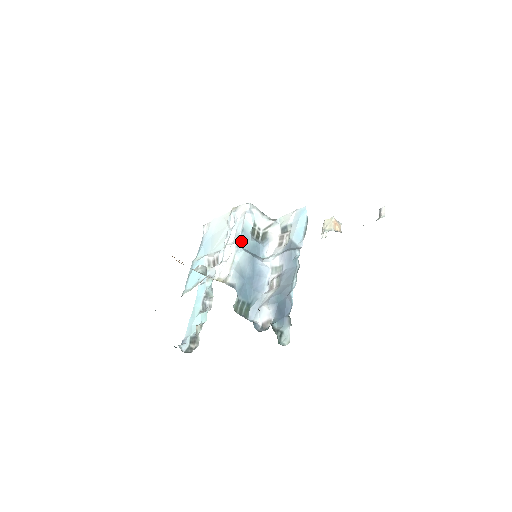
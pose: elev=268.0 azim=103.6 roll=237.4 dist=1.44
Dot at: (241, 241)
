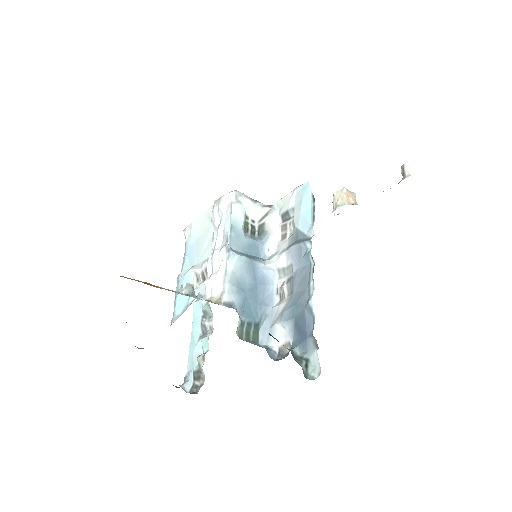
Dot at: (232, 242)
